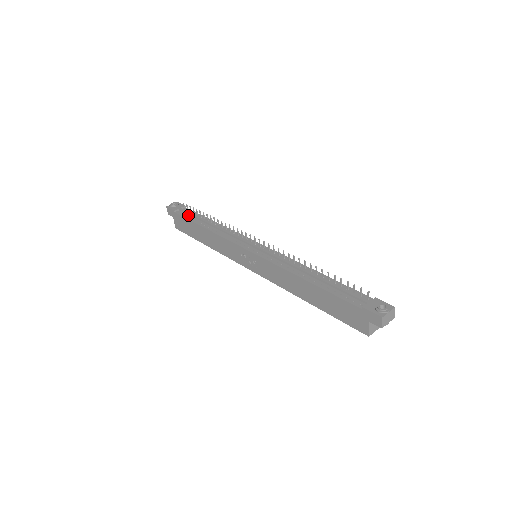
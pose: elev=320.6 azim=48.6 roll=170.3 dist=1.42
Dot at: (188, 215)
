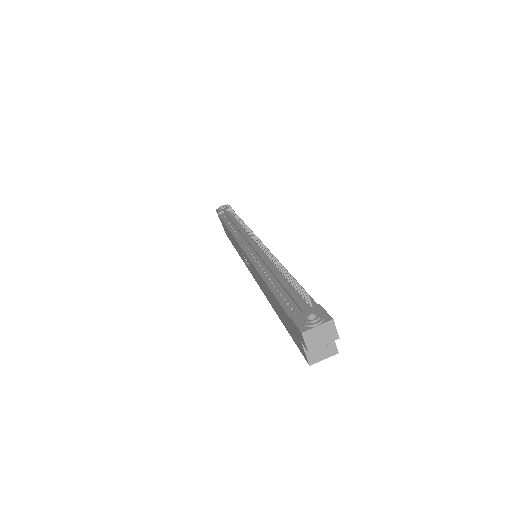
Dot at: (226, 216)
